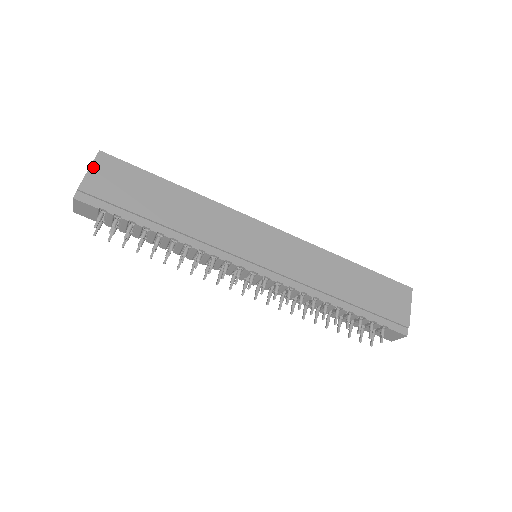
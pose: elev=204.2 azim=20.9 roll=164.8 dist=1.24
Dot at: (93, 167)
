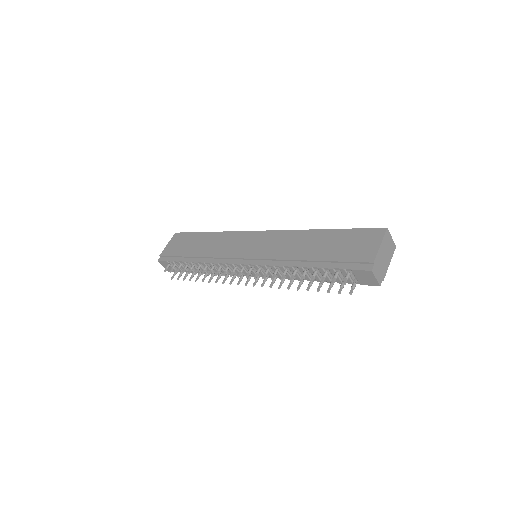
Dot at: (170, 242)
